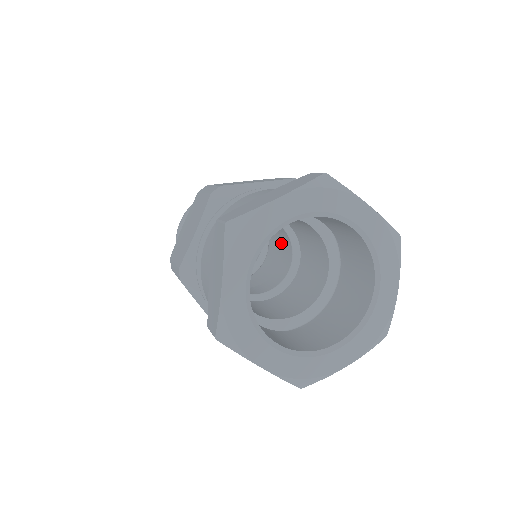
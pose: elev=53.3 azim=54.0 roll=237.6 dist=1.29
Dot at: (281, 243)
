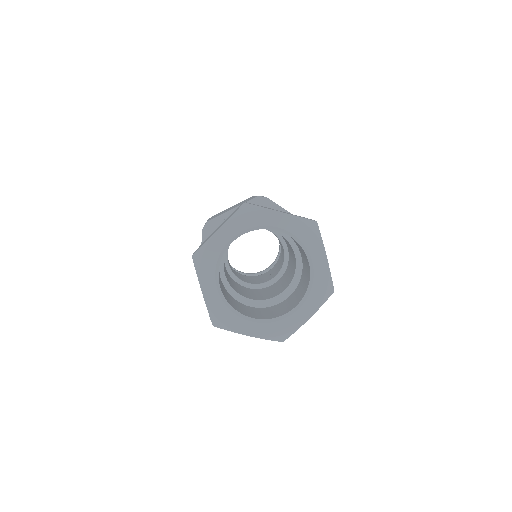
Dot at: occluded
